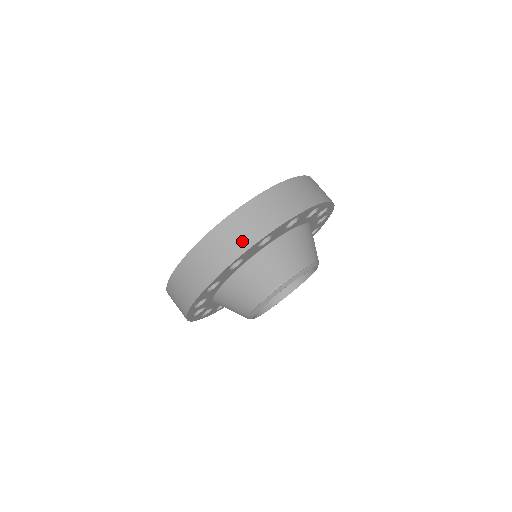
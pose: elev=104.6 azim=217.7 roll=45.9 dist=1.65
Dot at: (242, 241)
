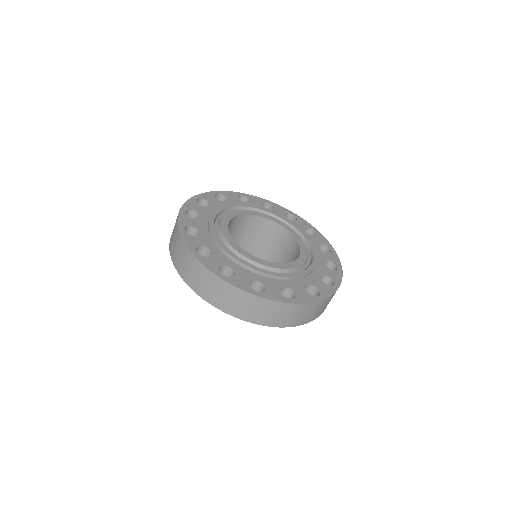
Dot at: (177, 261)
